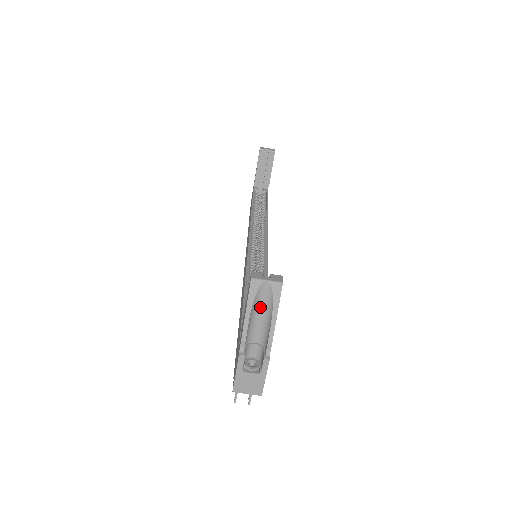
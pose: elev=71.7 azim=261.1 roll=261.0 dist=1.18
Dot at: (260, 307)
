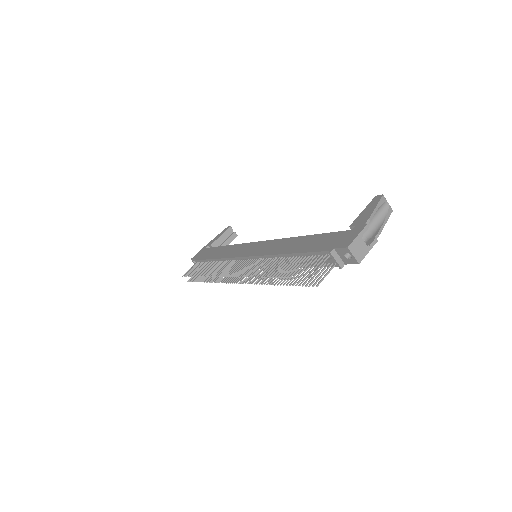
Dot at: (377, 214)
